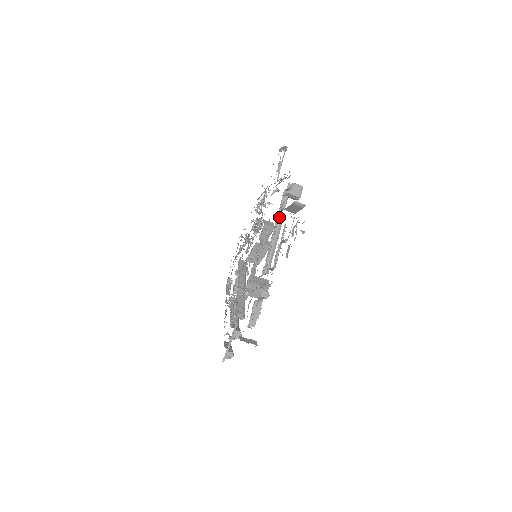
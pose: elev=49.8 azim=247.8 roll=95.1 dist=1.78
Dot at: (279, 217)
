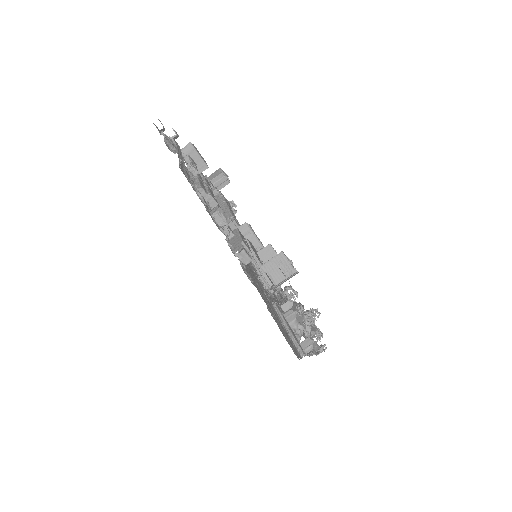
Dot at: occluded
